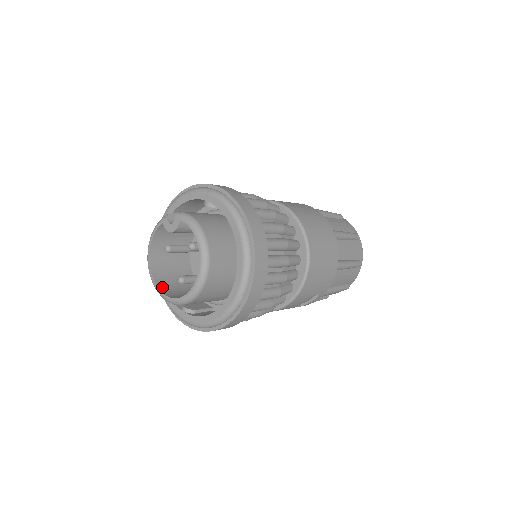
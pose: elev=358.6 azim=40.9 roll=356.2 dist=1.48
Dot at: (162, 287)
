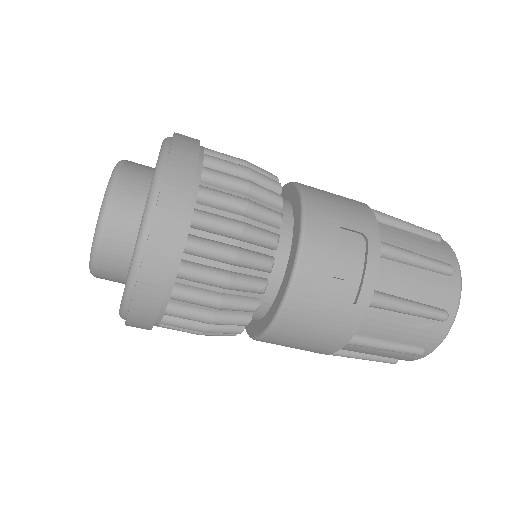
Dot at: occluded
